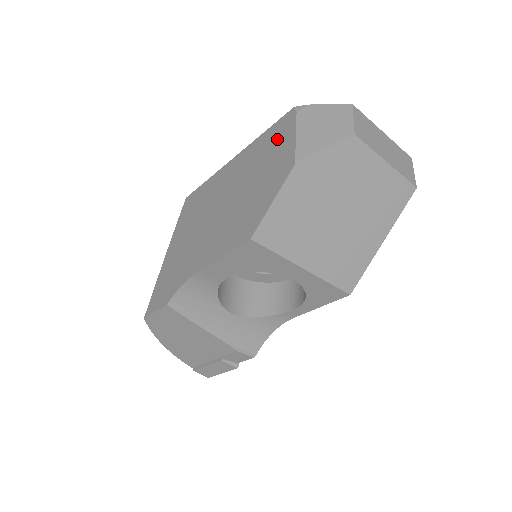
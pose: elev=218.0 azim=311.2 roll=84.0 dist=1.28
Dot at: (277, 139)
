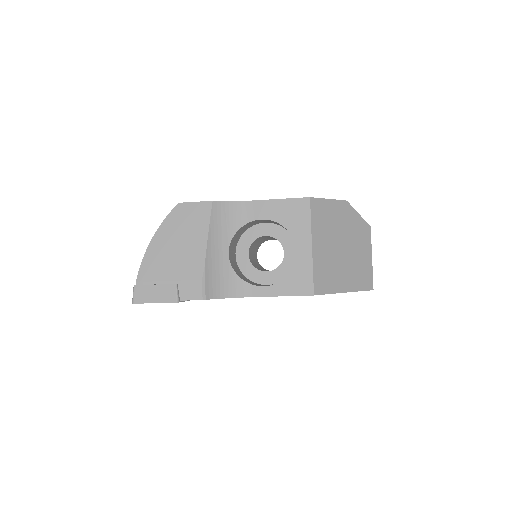
Dot at: occluded
